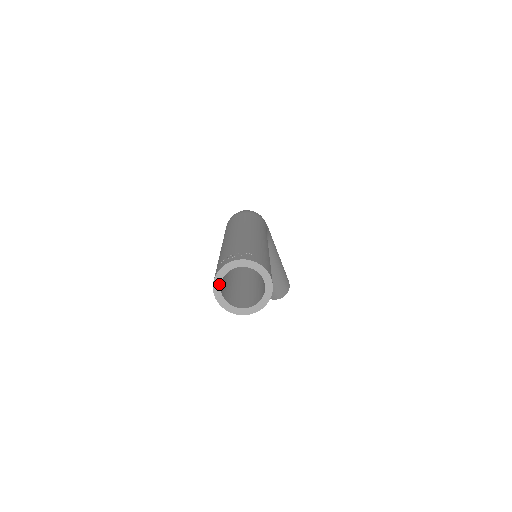
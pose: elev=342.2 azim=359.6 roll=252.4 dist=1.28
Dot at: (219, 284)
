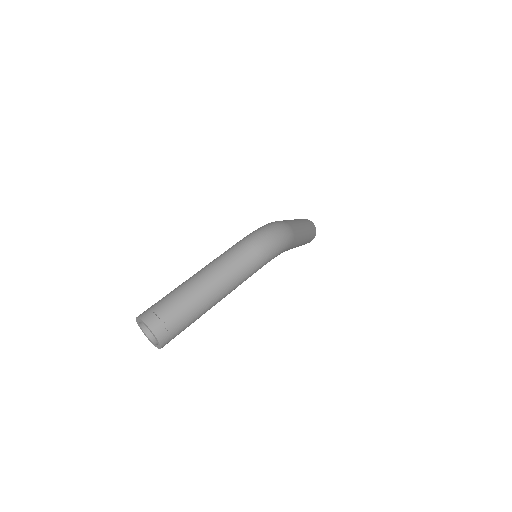
Dot at: (140, 321)
